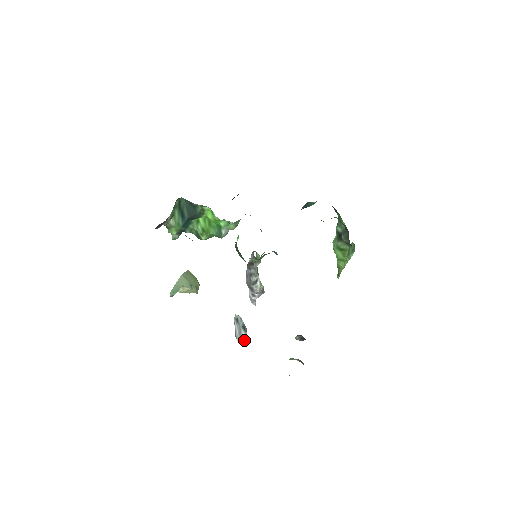
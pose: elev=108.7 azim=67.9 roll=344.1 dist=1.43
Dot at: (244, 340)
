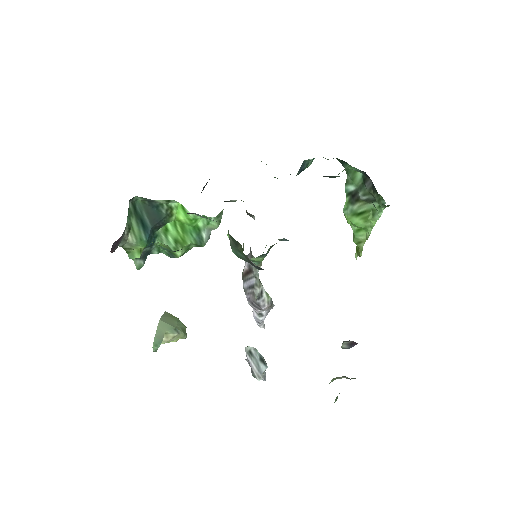
Dot at: (265, 377)
